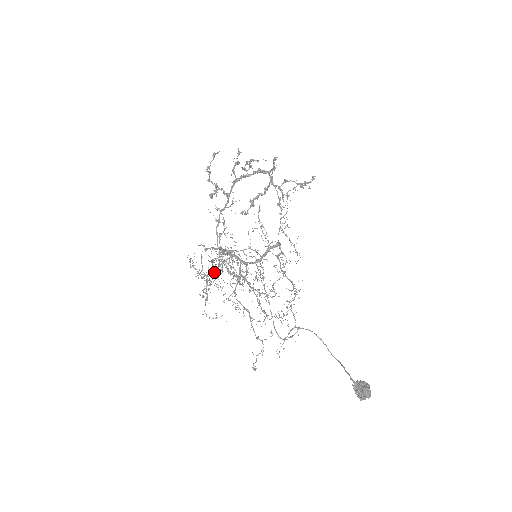
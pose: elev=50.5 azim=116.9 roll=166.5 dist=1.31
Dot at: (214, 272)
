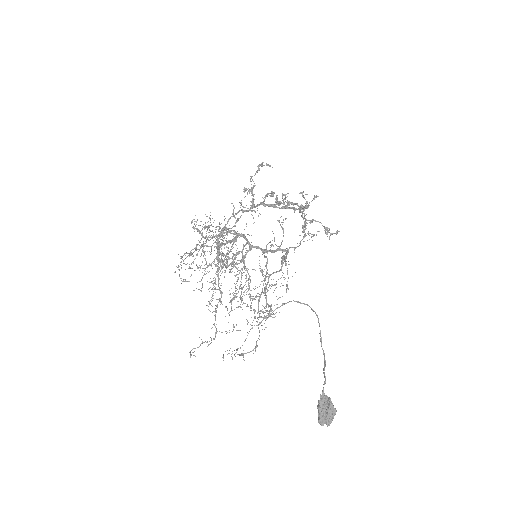
Dot at: occluded
